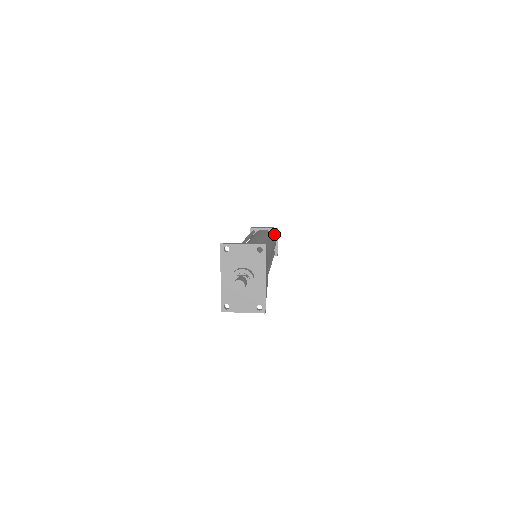
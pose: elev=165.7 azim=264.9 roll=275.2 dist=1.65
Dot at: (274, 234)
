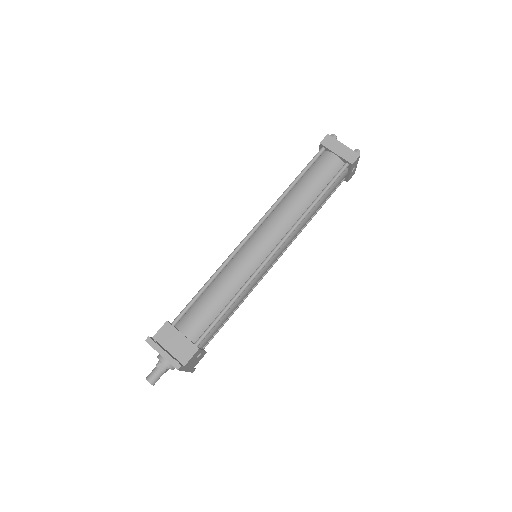
Dot at: occluded
